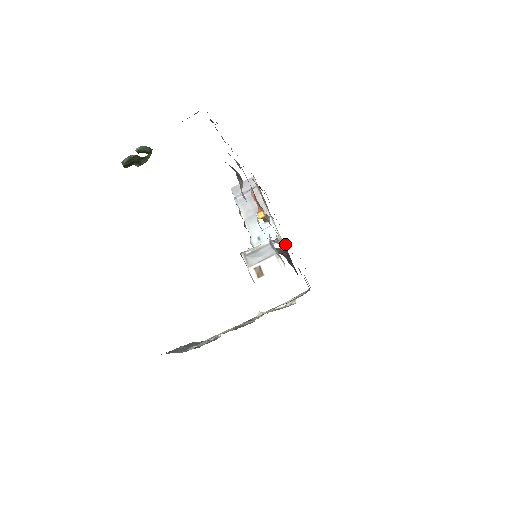
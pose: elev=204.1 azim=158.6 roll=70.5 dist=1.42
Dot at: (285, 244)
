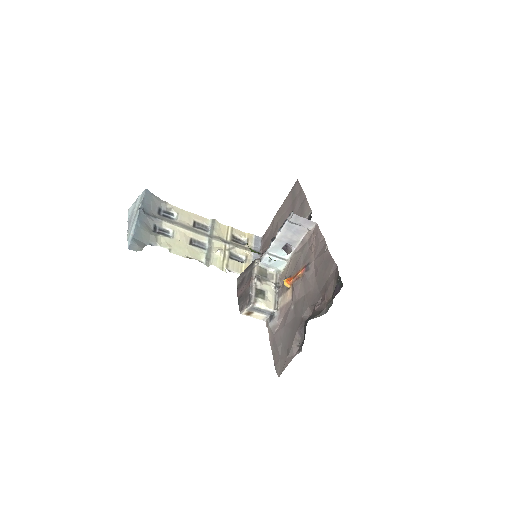
Dot at: occluded
